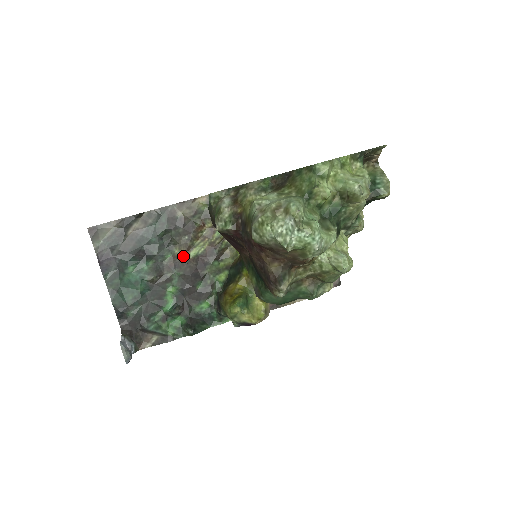
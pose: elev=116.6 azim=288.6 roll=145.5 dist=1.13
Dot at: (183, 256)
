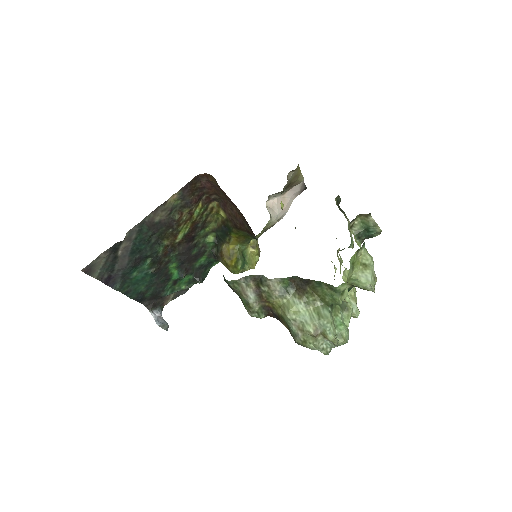
Dot at: (173, 242)
